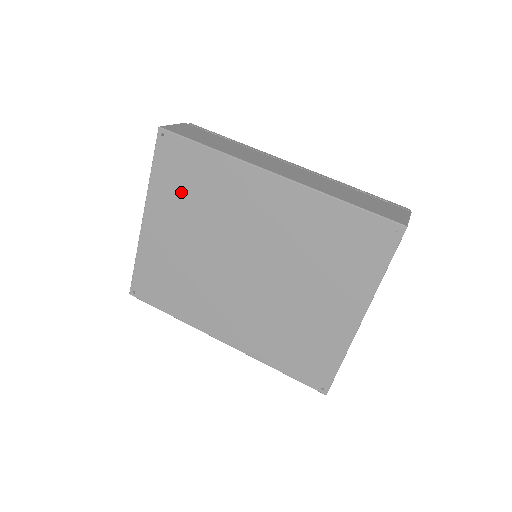
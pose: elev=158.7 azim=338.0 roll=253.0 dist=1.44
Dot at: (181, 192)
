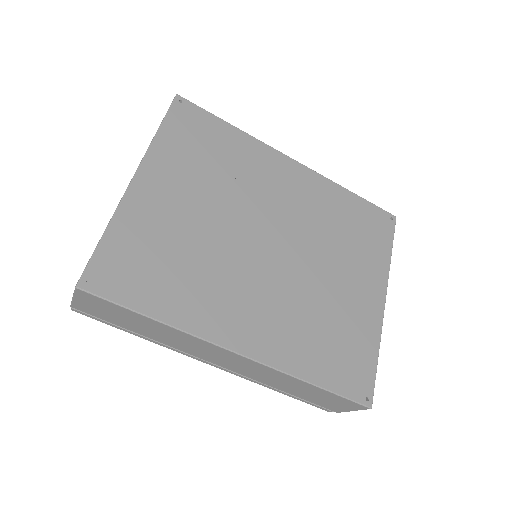
Dot at: (196, 157)
